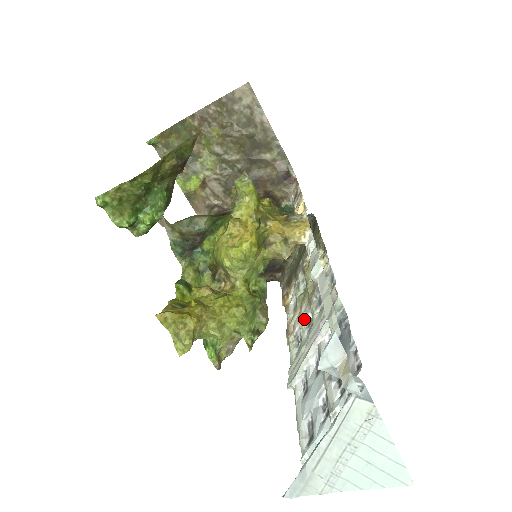
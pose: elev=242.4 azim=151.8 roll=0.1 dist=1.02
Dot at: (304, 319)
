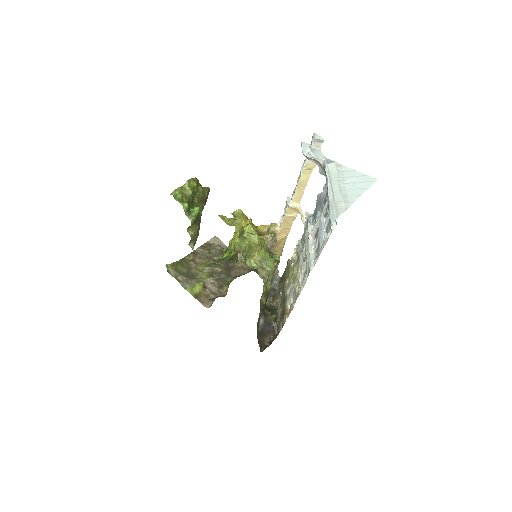
Dot at: (301, 270)
